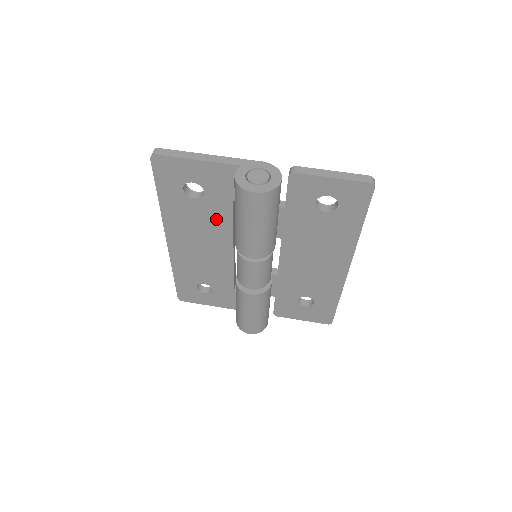
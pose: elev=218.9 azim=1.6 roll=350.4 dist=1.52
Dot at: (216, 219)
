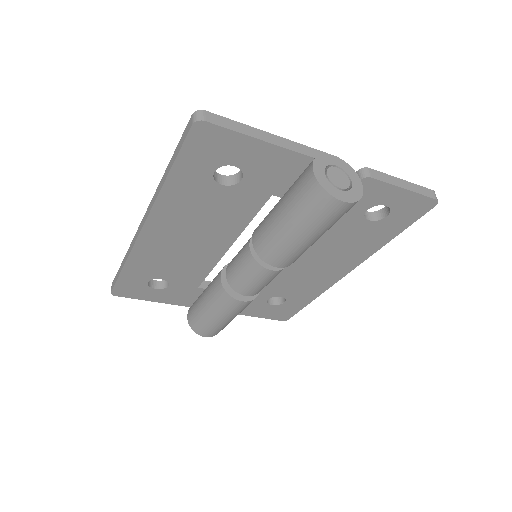
Dot at: (234, 212)
